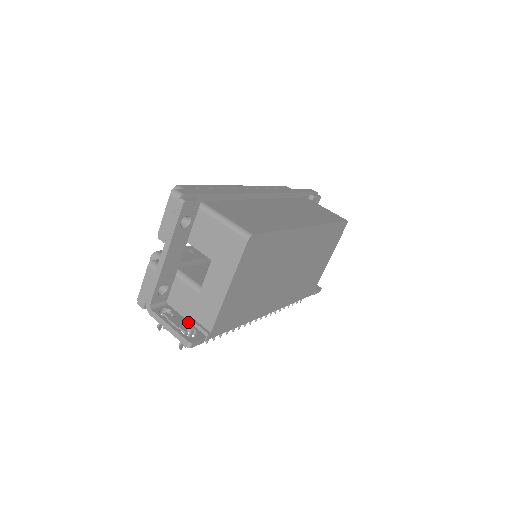
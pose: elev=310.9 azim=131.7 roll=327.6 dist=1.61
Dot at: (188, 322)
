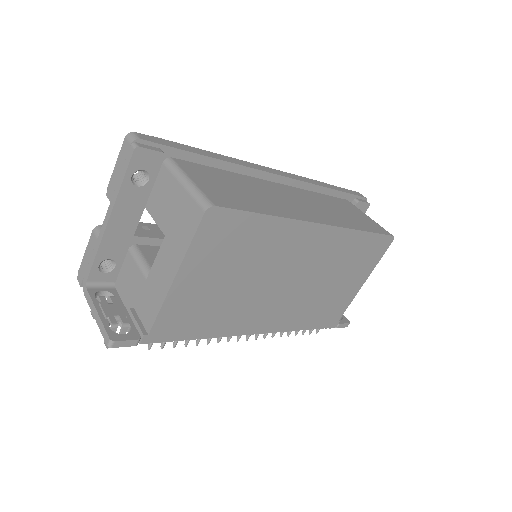
Dot at: (126, 314)
